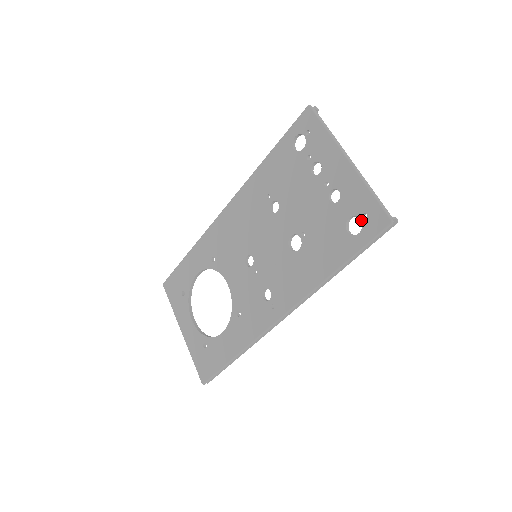
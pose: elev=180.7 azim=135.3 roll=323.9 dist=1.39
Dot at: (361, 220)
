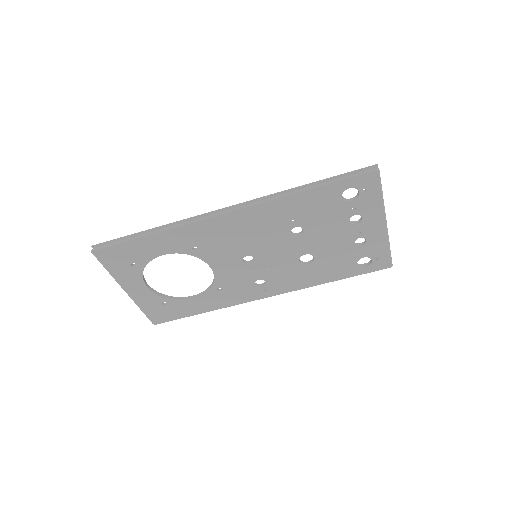
Dot at: (372, 261)
